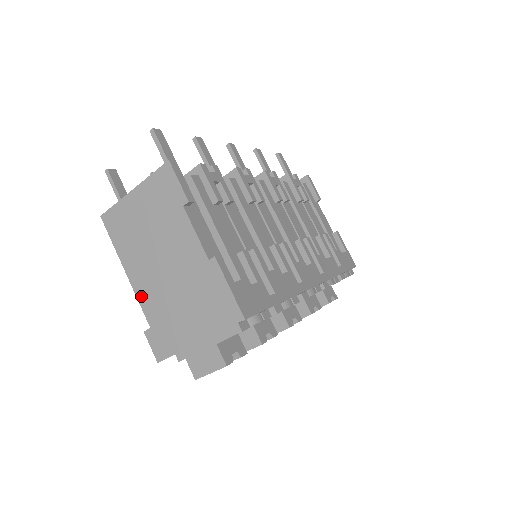
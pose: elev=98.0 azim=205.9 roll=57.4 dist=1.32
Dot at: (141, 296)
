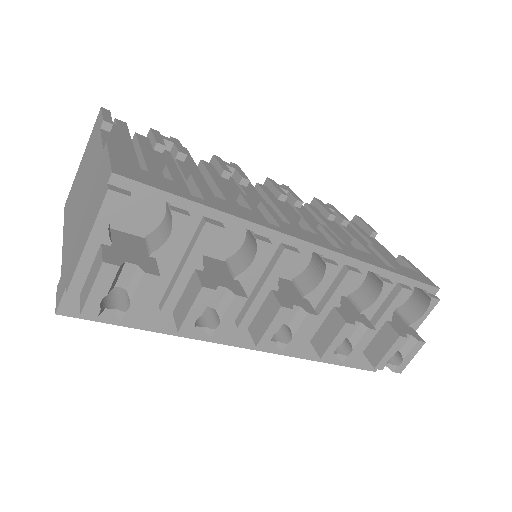
Dot at: (64, 248)
